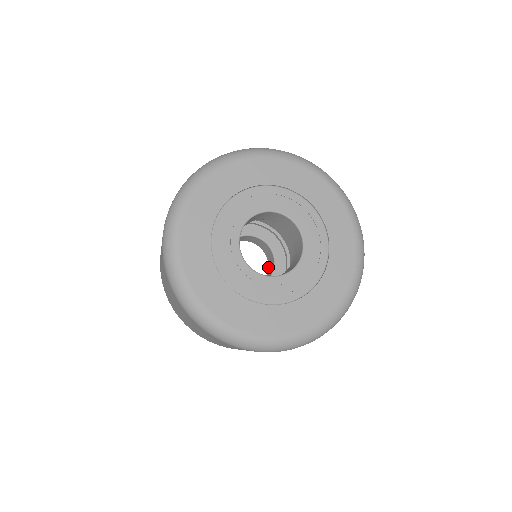
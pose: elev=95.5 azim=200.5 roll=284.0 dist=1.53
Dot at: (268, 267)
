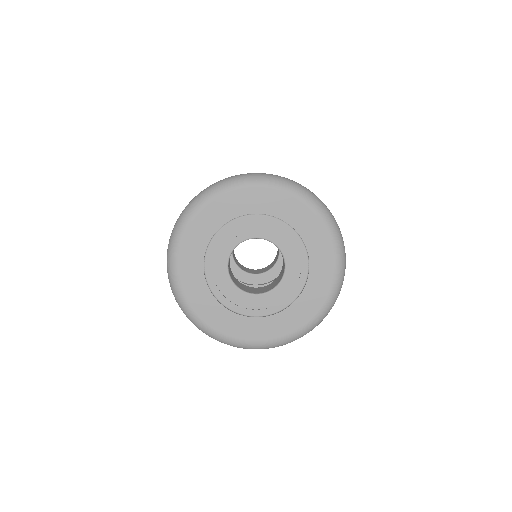
Dot at: (267, 266)
